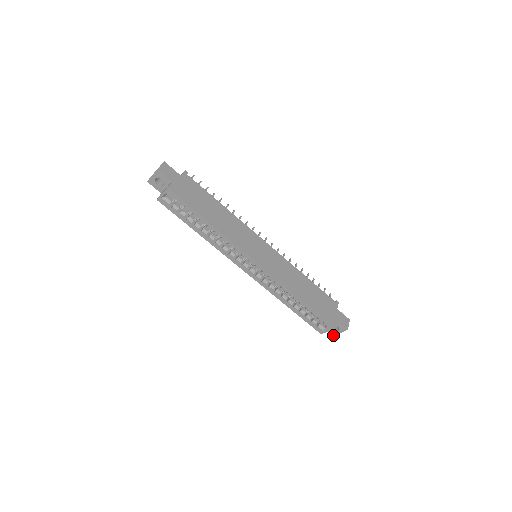
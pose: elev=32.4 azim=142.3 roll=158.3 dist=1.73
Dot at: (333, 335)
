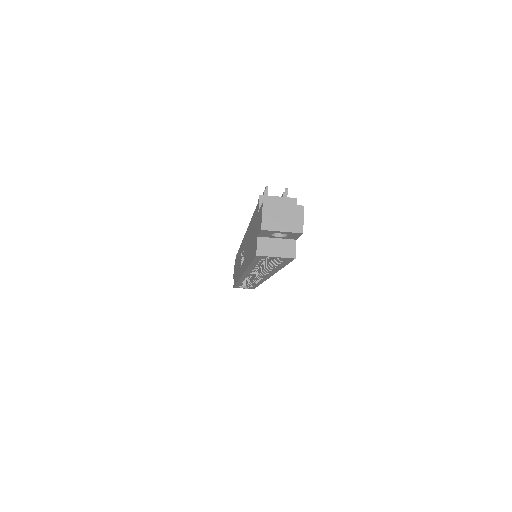
Dot at: occluded
